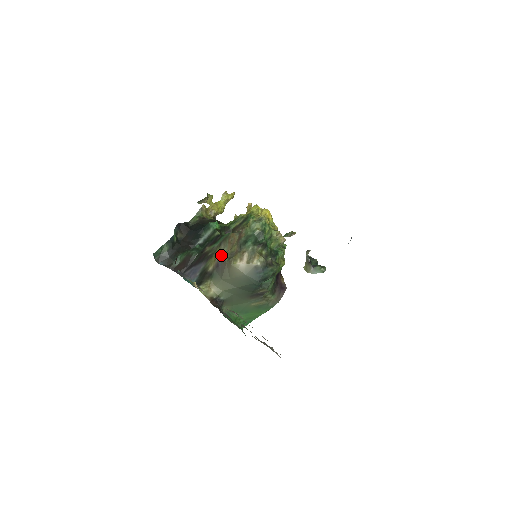
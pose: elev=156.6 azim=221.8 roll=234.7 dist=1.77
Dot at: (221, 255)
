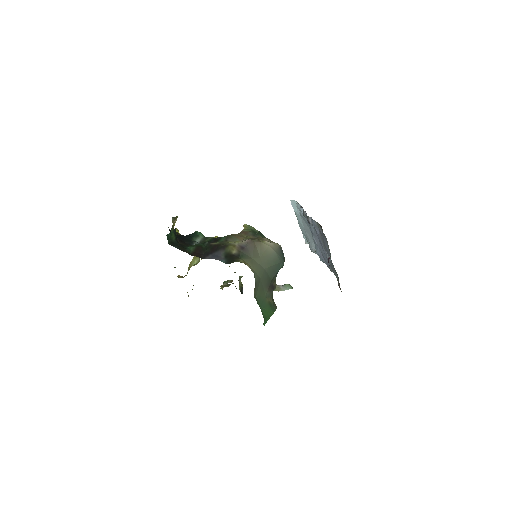
Dot at: (240, 241)
